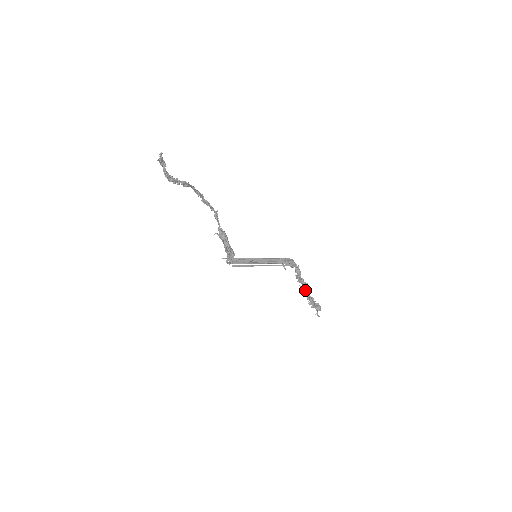
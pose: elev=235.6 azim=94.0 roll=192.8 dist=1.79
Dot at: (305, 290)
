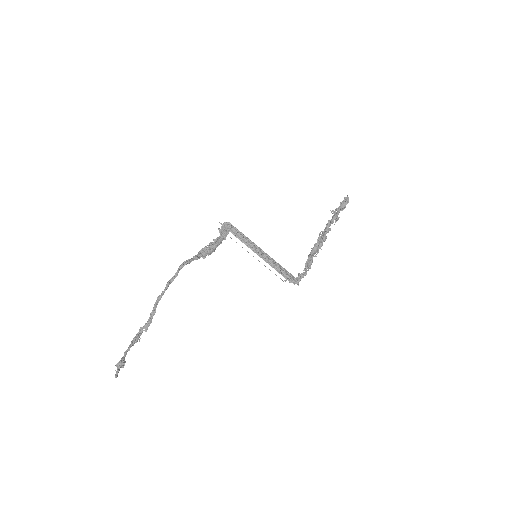
Dot at: (322, 237)
